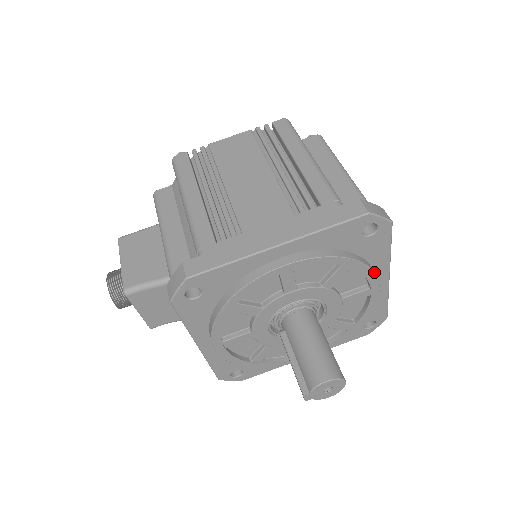
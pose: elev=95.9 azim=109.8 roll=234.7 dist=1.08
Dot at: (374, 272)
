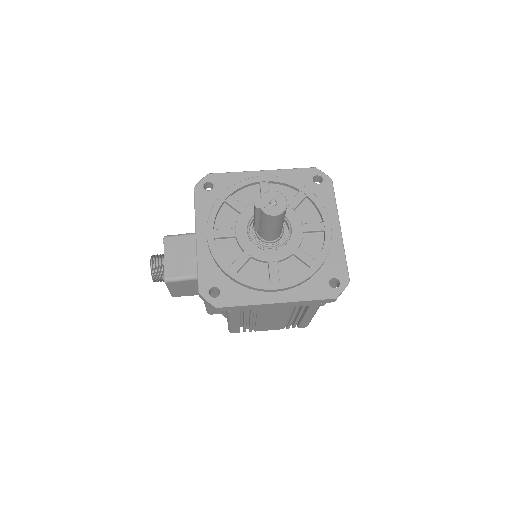
Dot at: occluded
